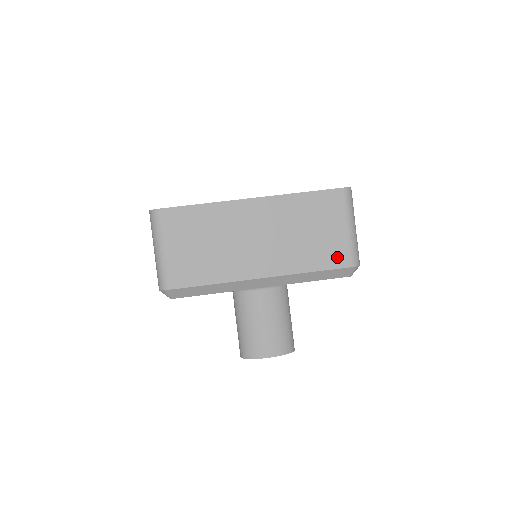
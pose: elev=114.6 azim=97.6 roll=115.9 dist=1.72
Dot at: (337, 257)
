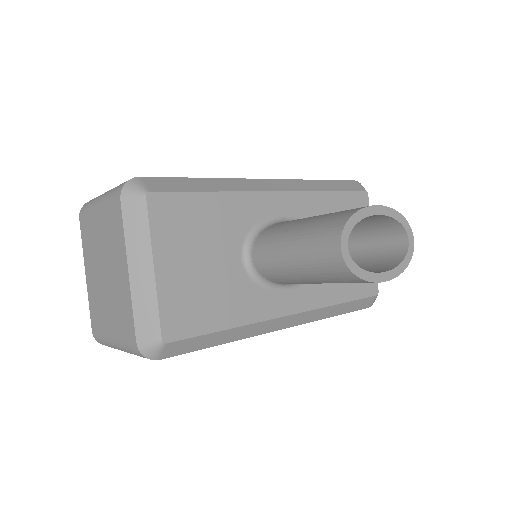
Dot at: occluded
